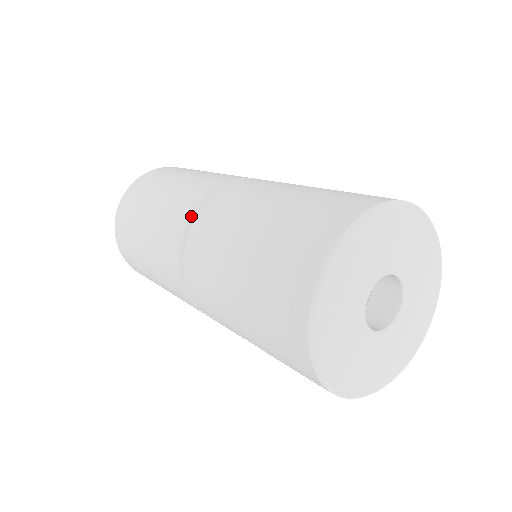
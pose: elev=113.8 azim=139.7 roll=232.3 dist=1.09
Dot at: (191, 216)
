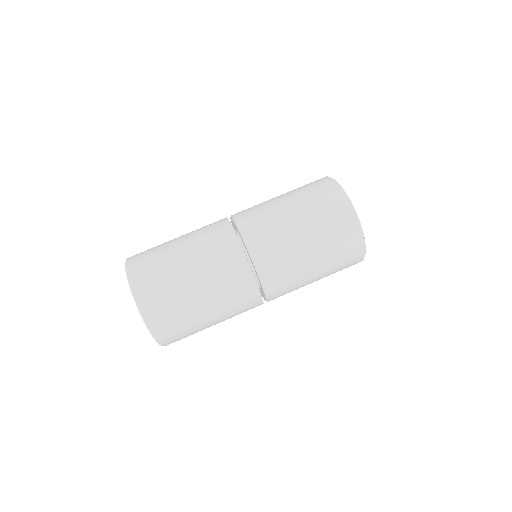
Dot at: occluded
